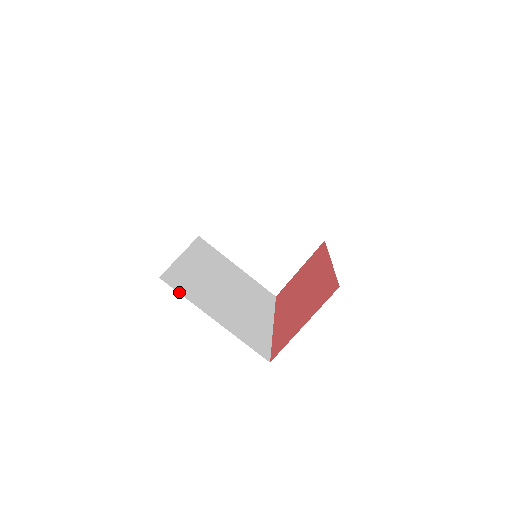
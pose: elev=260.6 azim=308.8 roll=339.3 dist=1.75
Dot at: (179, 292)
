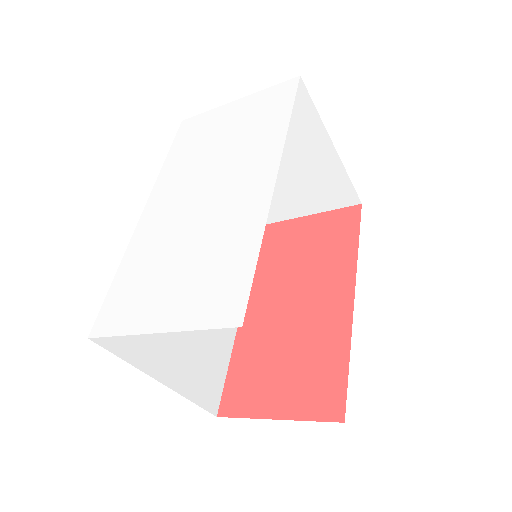
Dot at: (117, 353)
